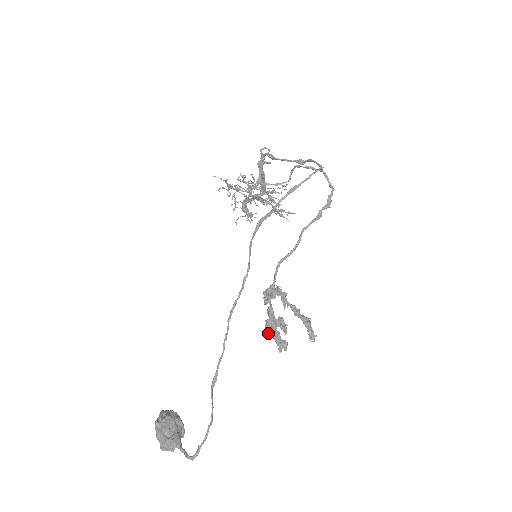
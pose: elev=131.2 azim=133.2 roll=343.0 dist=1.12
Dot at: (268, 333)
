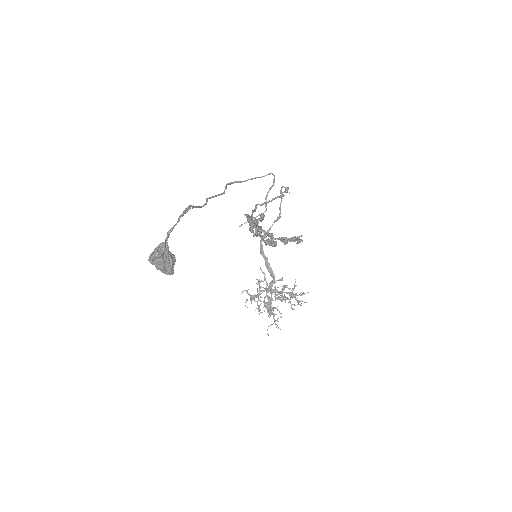
Dot at: (252, 226)
